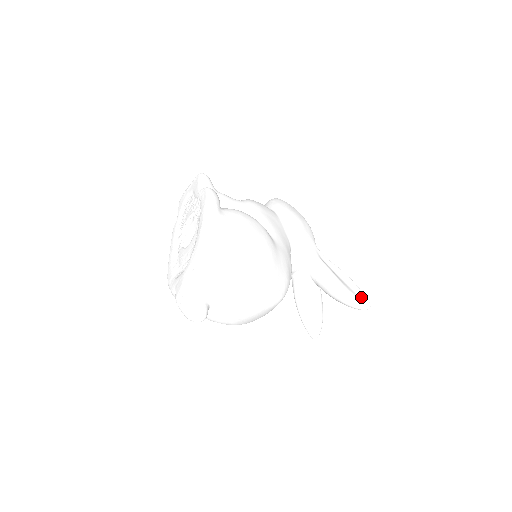
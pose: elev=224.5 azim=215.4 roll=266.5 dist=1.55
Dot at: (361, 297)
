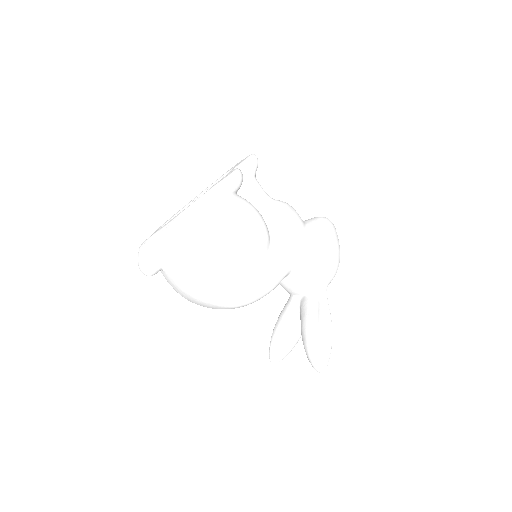
Dot at: (322, 357)
